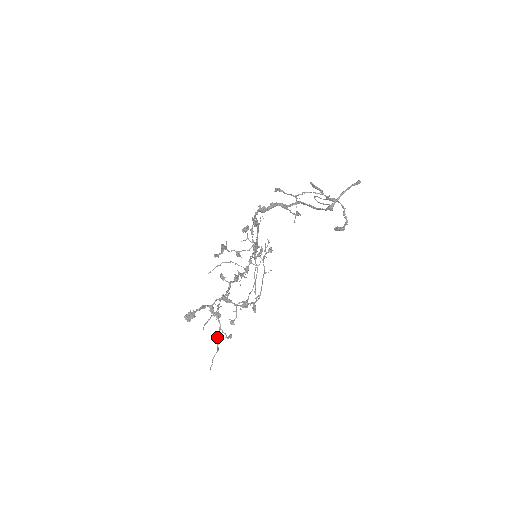
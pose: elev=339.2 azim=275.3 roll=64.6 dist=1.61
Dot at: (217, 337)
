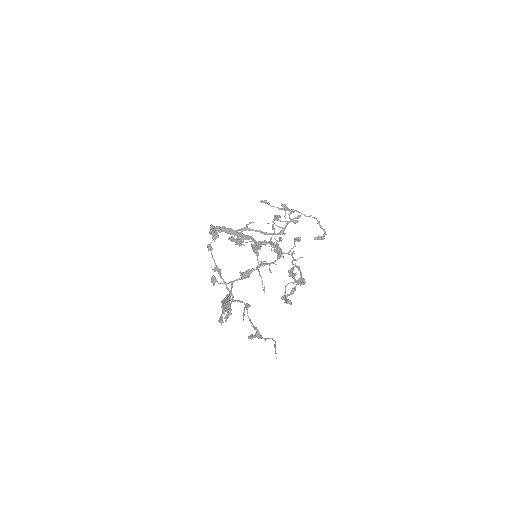
Dot at: occluded
